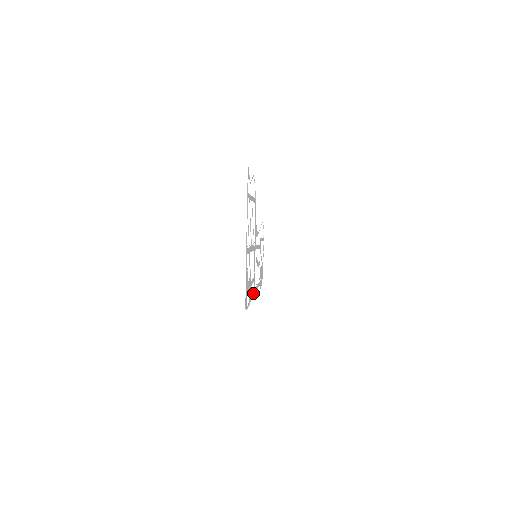
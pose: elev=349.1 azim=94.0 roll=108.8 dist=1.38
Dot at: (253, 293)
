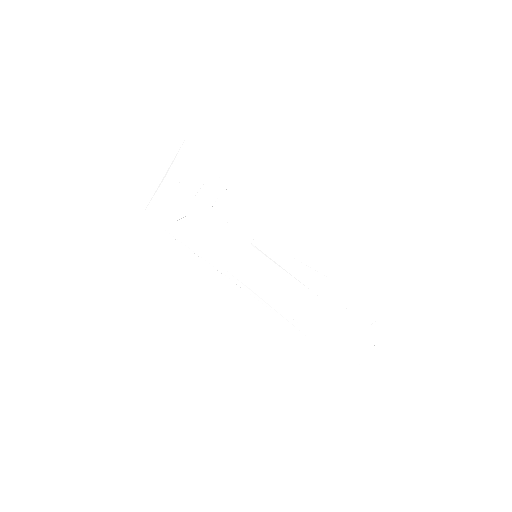
Dot at: (216, 267)
